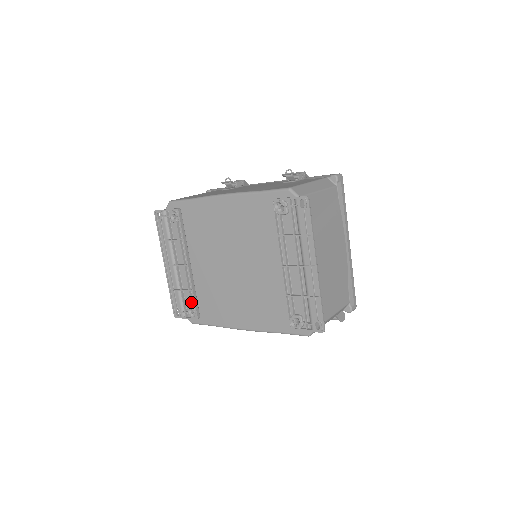
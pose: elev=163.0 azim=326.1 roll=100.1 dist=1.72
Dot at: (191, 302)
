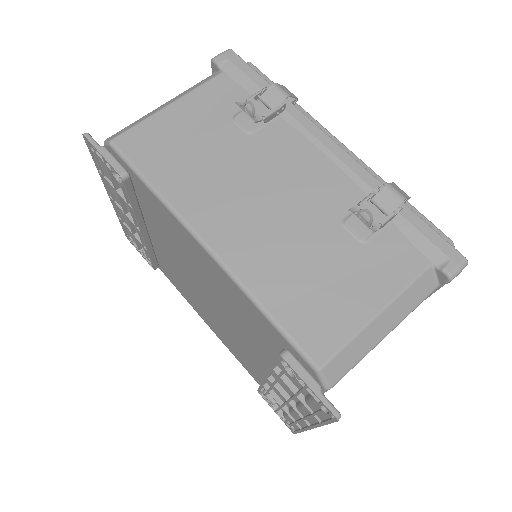
Dot at: (146, 254)
